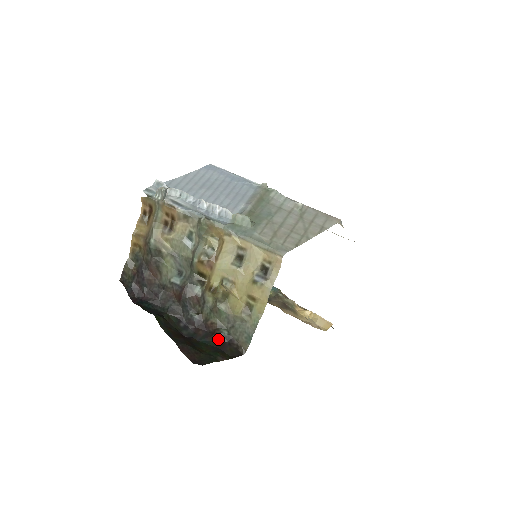
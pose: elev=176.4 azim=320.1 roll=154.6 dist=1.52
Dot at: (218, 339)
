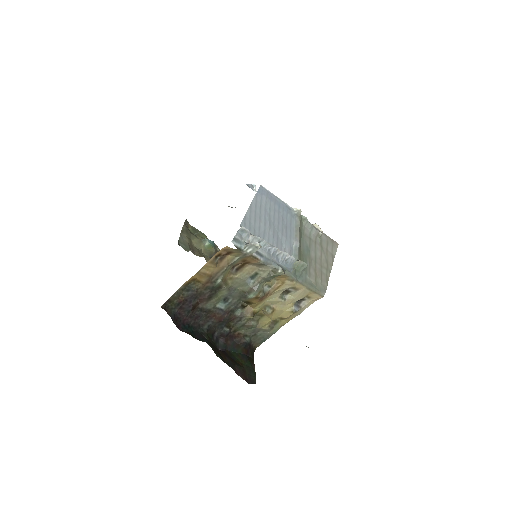
Dot at: (243, 346)
